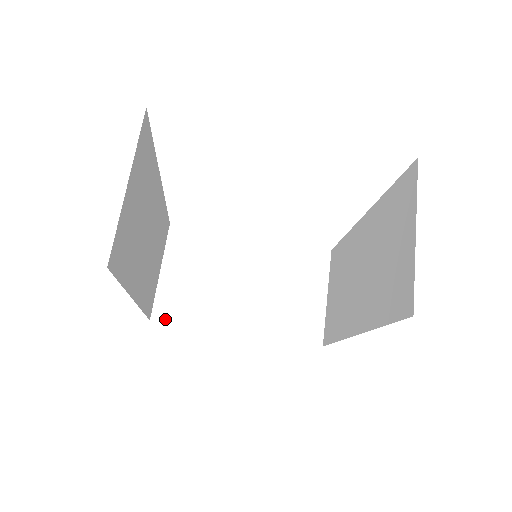
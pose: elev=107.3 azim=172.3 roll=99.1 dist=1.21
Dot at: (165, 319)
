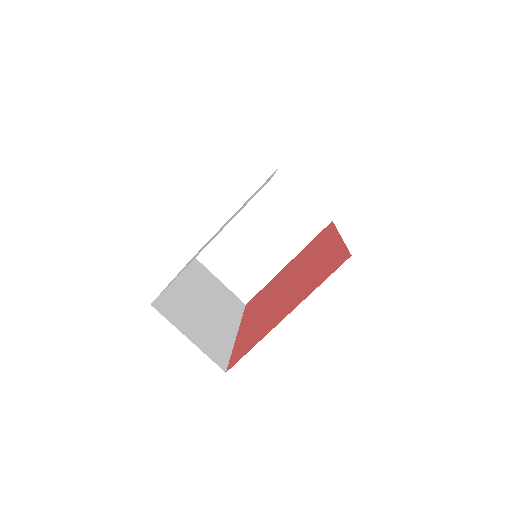
Dot at: (251, 297)
